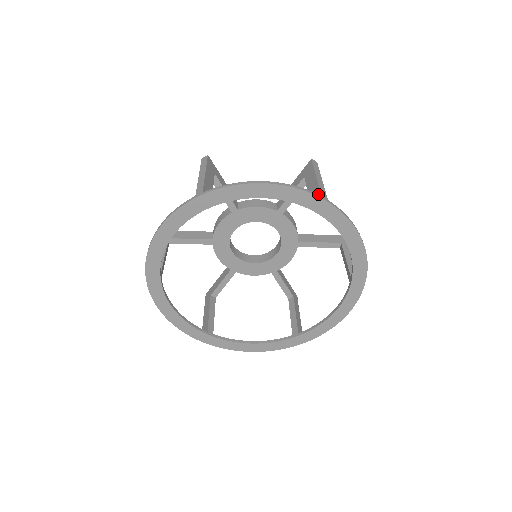
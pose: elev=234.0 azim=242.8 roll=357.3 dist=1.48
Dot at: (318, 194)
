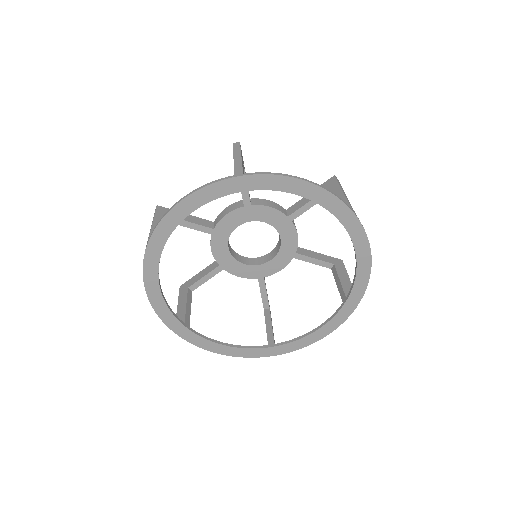
Dot at: occluded
